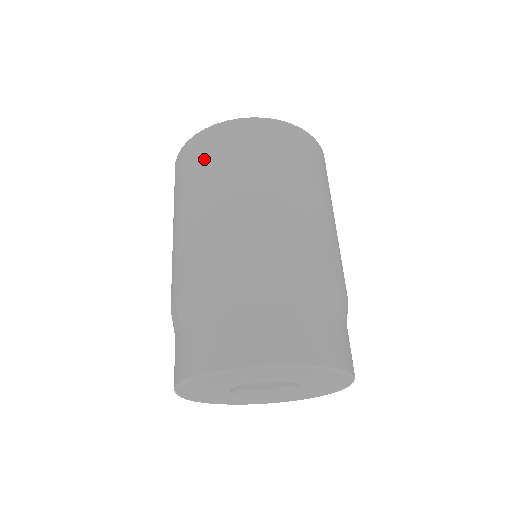
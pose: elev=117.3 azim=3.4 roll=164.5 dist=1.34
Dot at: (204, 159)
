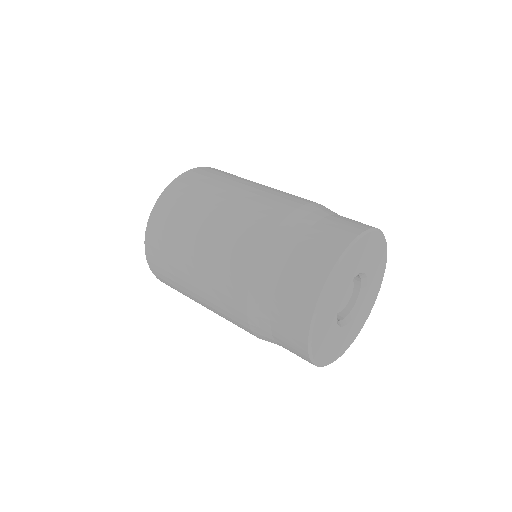
Dot at: (168, 233)
